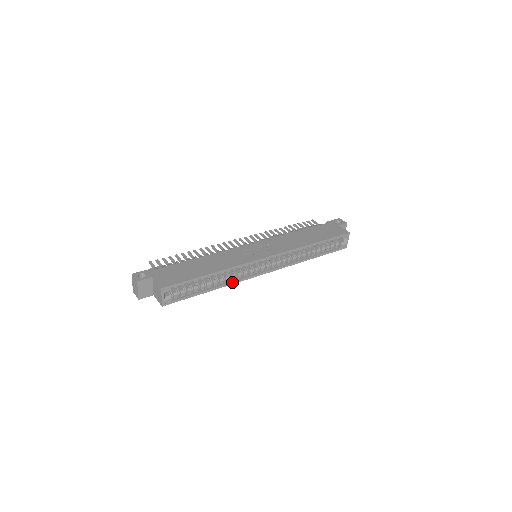
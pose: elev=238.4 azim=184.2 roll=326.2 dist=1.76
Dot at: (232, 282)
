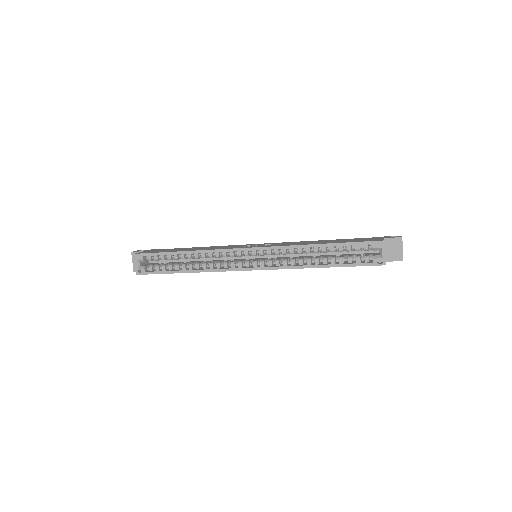
Dot at: (208, 269)
